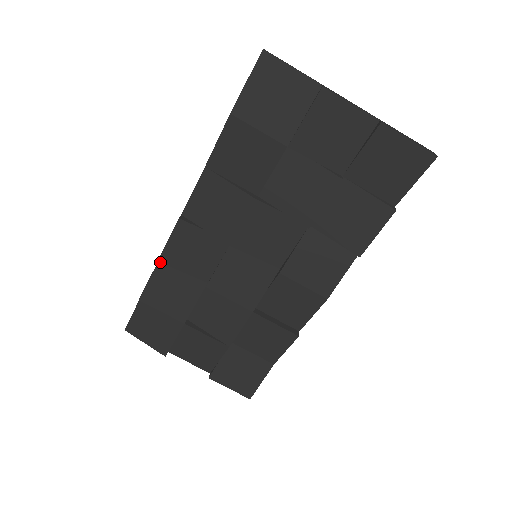
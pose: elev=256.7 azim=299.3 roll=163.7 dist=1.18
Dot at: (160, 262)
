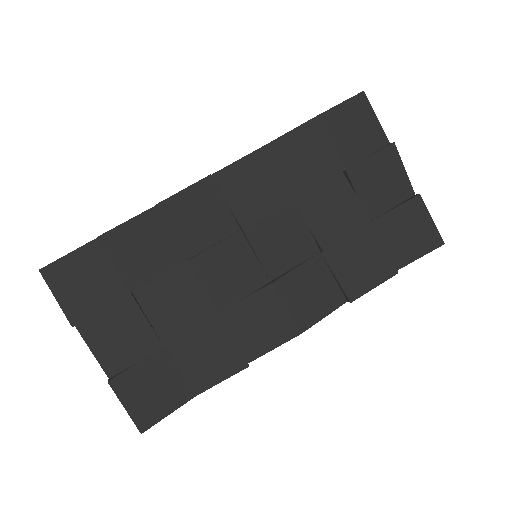
Dot at: (157, 207)
